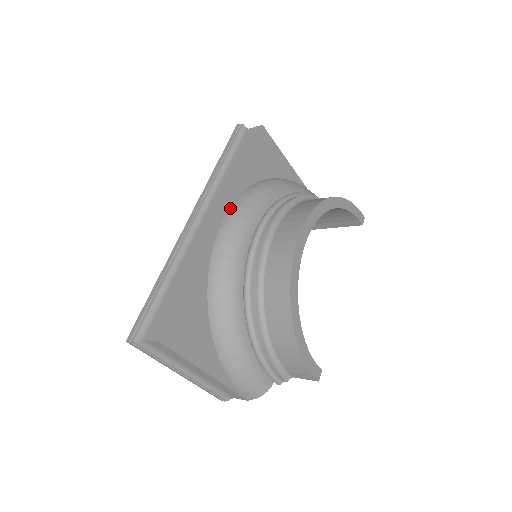
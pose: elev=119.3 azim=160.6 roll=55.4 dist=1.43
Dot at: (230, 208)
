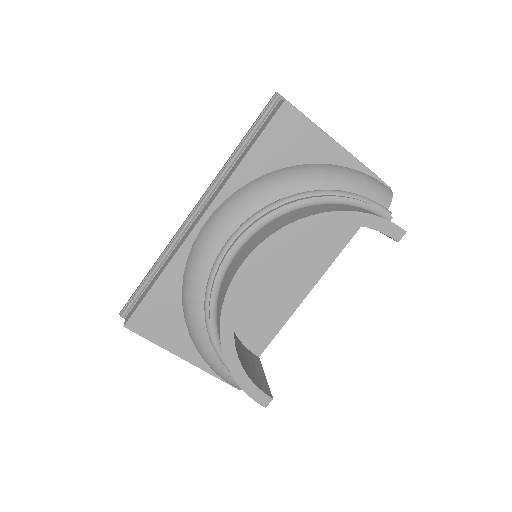
Dot at: (218, 207)
